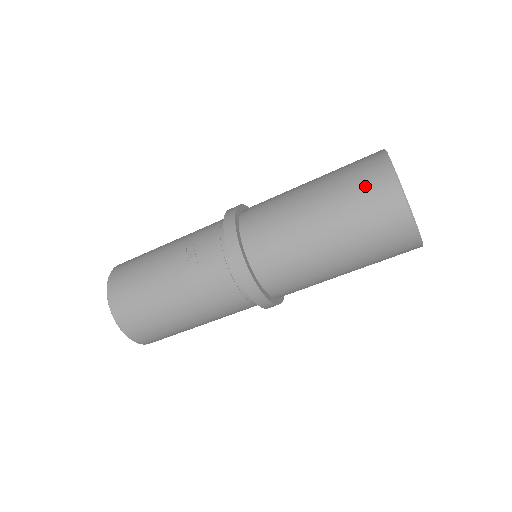
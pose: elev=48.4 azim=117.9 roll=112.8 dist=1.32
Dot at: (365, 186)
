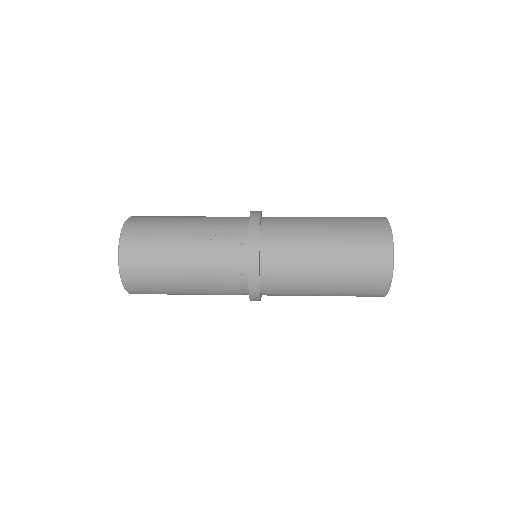
Dot at: (369, 239)
